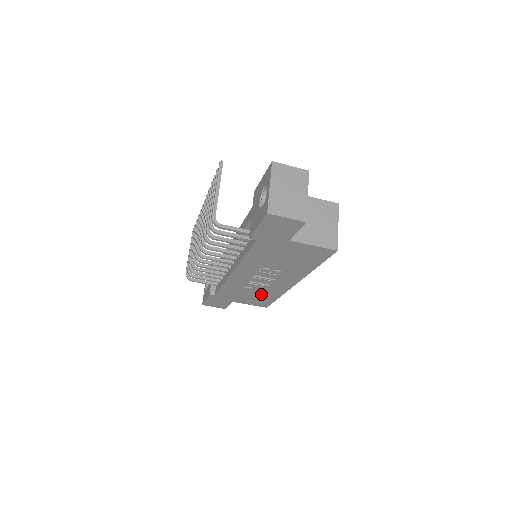
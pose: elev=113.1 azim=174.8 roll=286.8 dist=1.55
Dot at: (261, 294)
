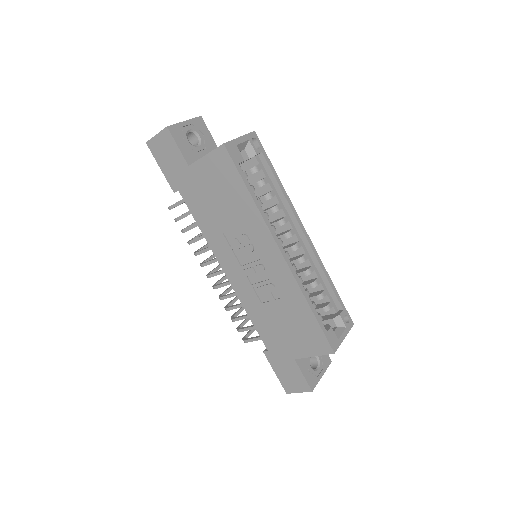
Dot at: (290, 311)
